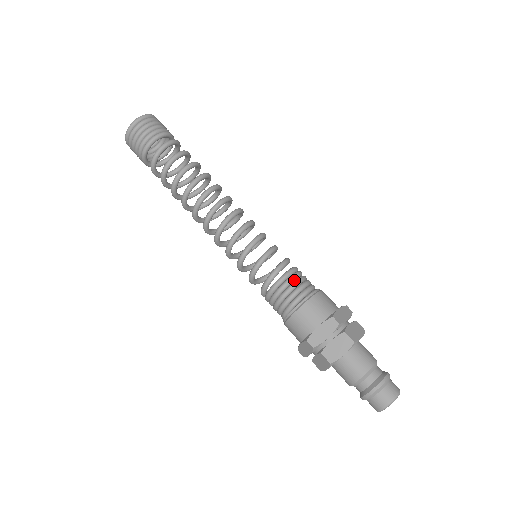
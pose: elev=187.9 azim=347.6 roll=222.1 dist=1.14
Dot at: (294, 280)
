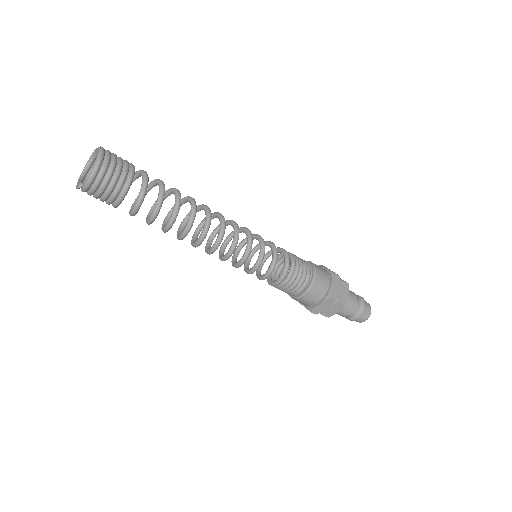
Dot at: (298, 261)
